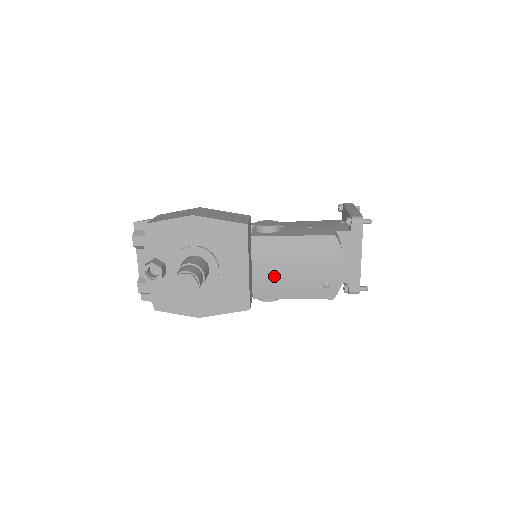
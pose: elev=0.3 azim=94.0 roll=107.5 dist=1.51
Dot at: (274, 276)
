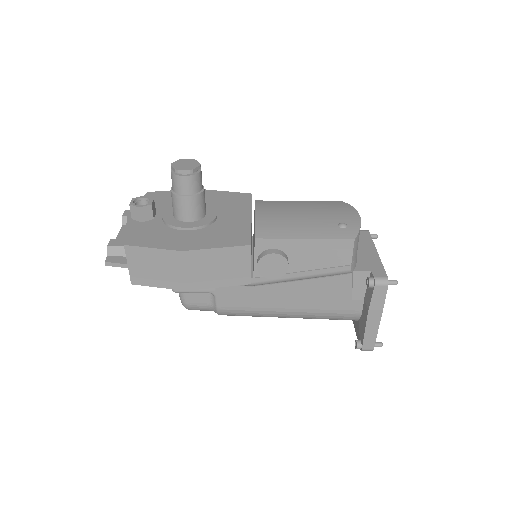
Dot at: (281, 219)
